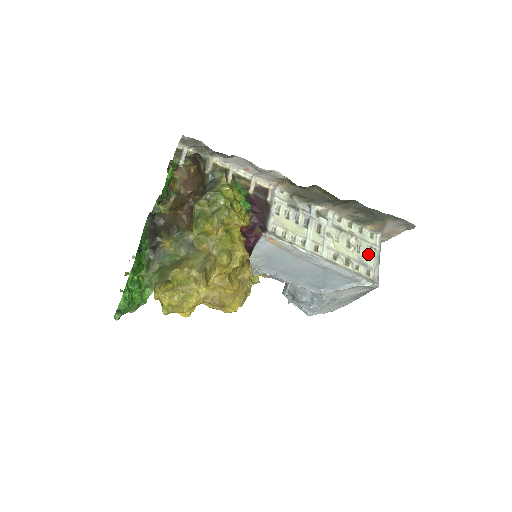
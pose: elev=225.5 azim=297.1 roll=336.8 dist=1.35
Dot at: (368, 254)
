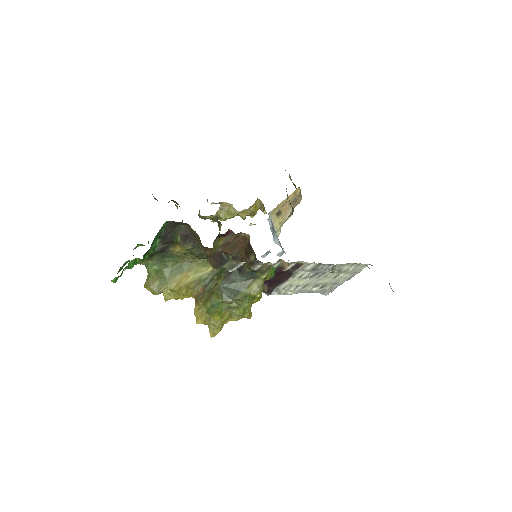
Dot at: (346, 276)
